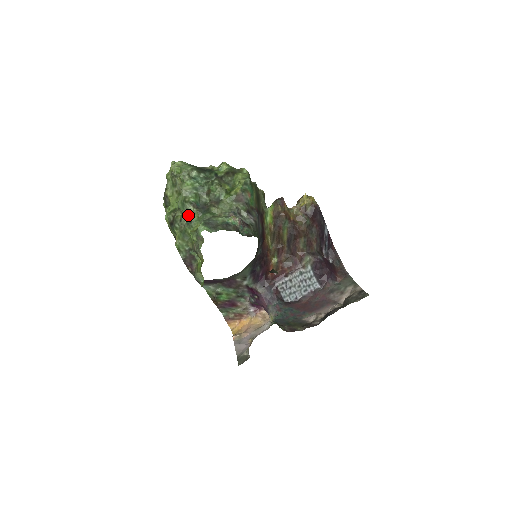
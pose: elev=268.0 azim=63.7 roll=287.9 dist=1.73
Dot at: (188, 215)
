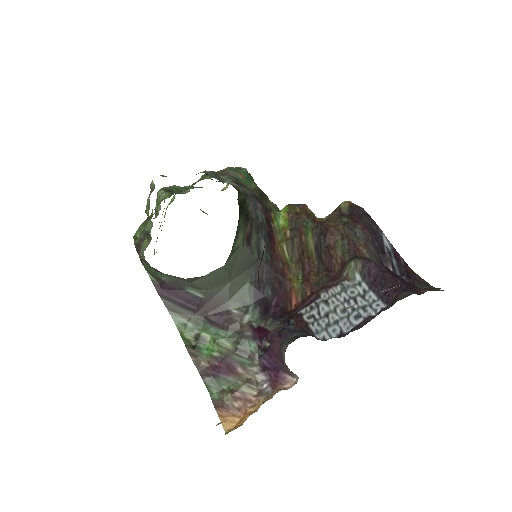
Dot at: occluded
